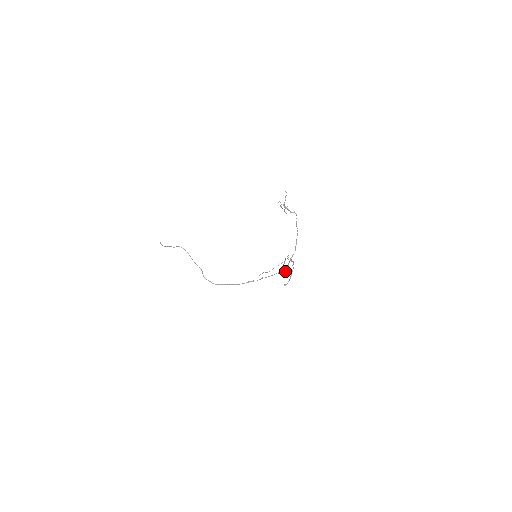
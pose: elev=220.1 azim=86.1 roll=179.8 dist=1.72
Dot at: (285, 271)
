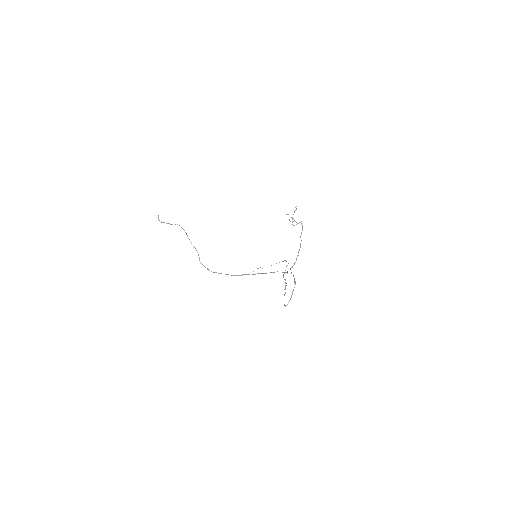
Dot at: occluded
